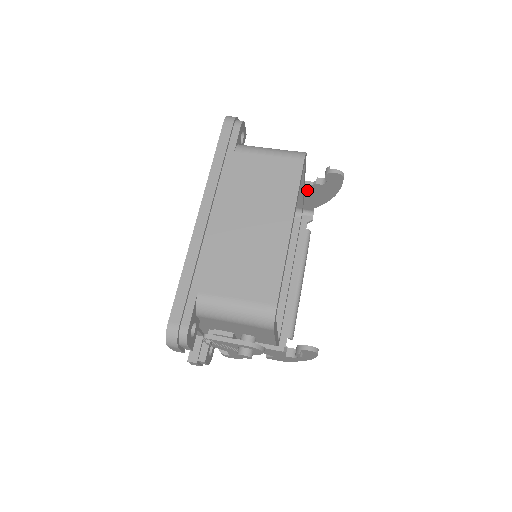
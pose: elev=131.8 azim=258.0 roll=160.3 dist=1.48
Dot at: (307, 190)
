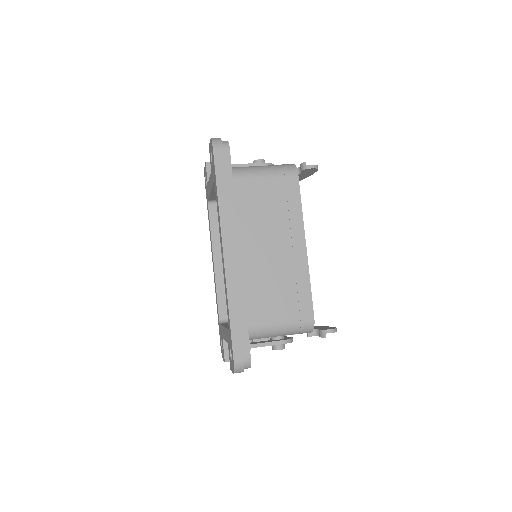
Dot at: occluded
